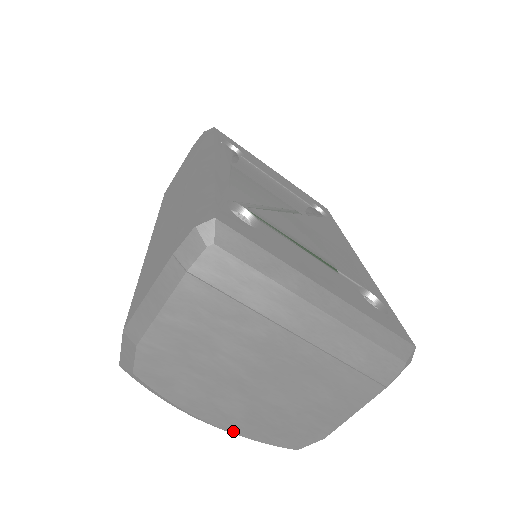
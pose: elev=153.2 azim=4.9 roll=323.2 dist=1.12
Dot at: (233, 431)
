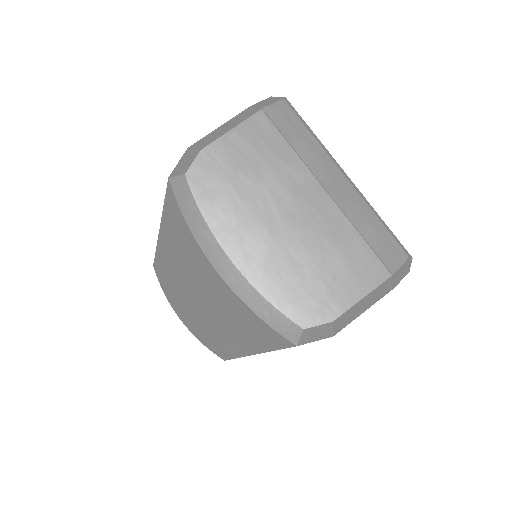
Dot at: (248, 277)
